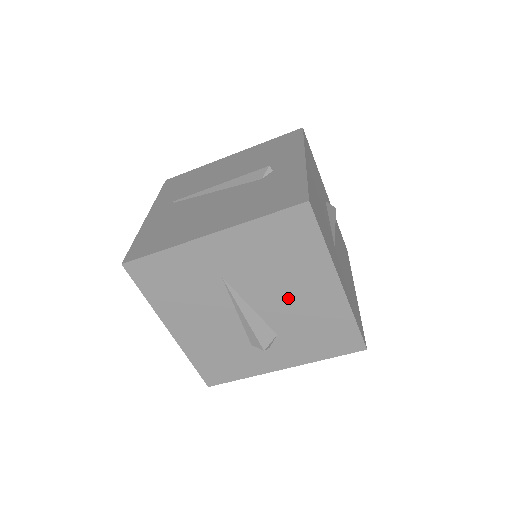
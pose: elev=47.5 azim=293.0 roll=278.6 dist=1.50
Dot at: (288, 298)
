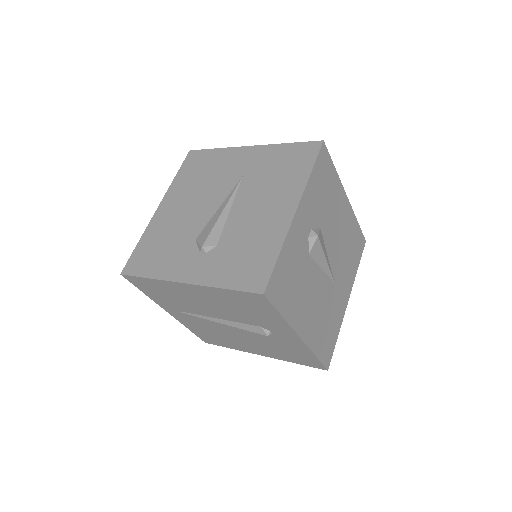
Dot at: occluded
